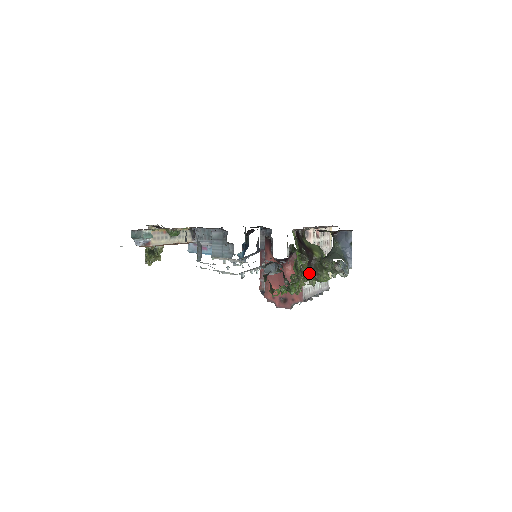
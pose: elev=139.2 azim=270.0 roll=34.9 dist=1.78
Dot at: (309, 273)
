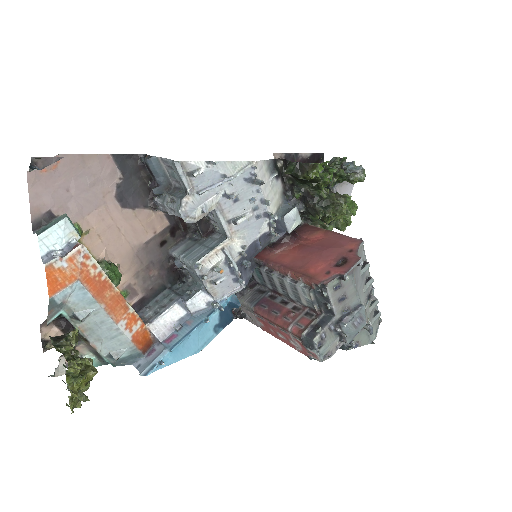
Dot at: occluded
